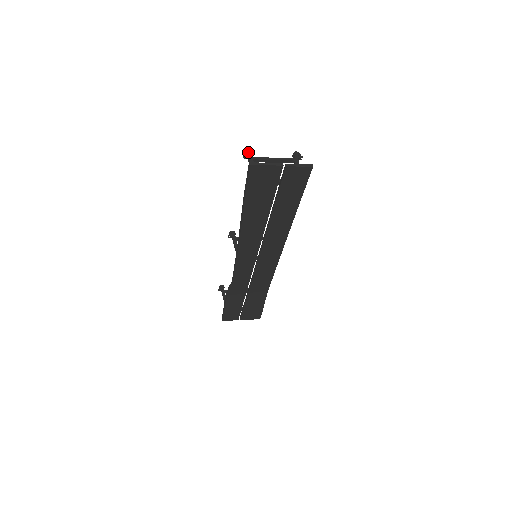
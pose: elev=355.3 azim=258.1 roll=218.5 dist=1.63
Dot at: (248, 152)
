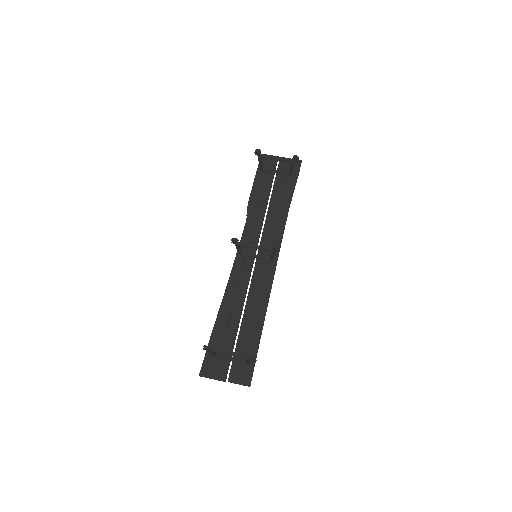
Dot at: (206, 350)
